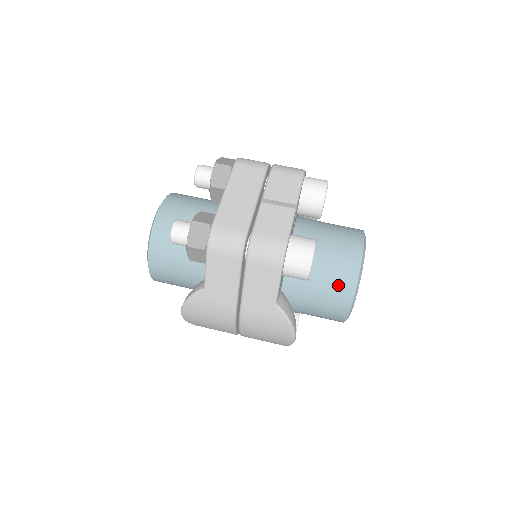
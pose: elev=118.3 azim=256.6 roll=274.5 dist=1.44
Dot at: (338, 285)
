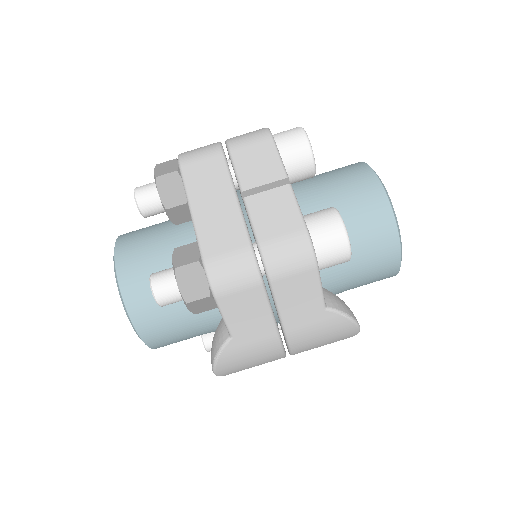
Dot at: (377, 243)
